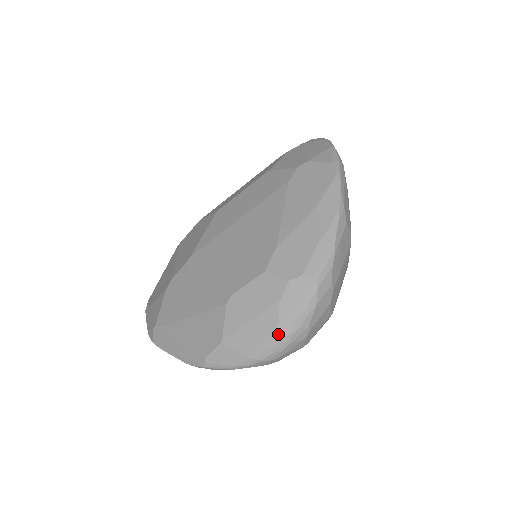
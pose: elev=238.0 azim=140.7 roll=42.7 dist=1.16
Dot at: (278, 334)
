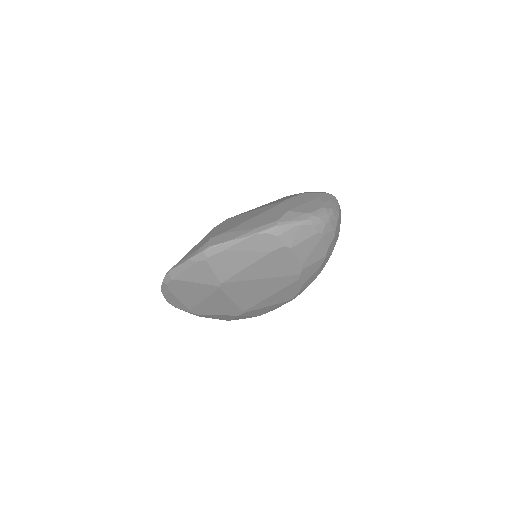
Dot at: (325, 206)
